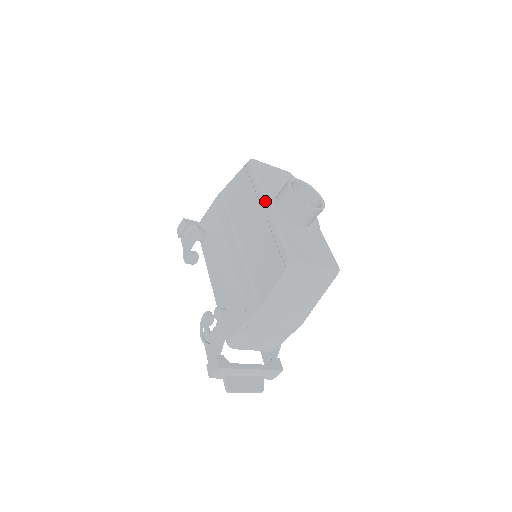
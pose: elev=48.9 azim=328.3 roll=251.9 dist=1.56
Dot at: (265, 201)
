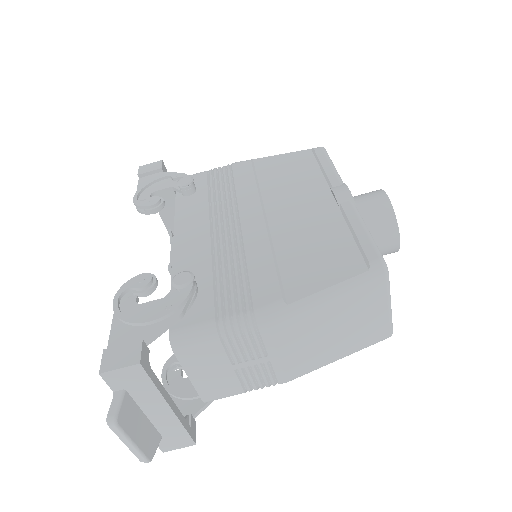
Dot at: (347, 187)
